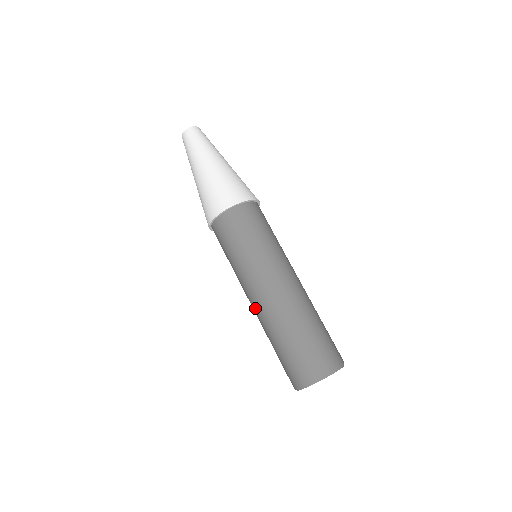
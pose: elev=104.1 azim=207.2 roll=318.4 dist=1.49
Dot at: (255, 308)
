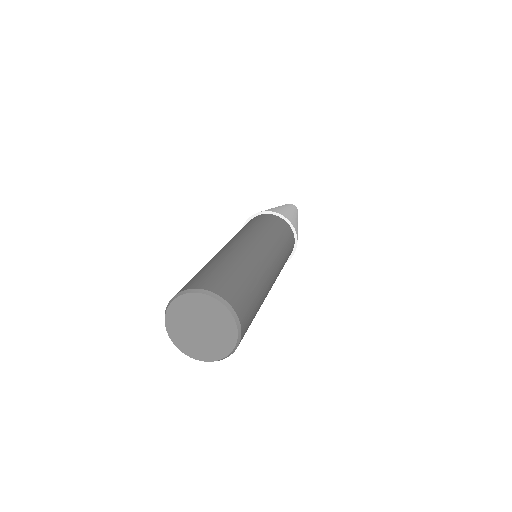
Dot at: (233, 245)
